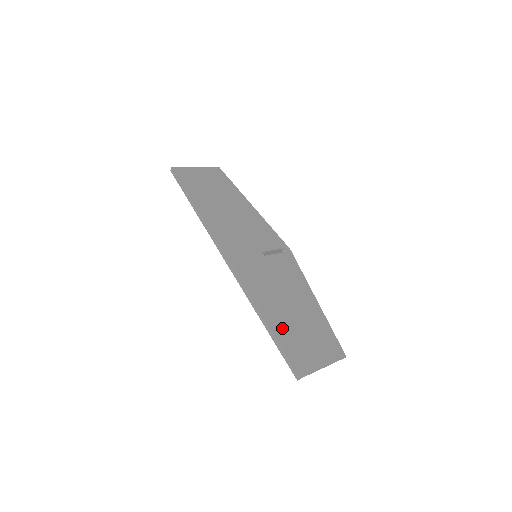
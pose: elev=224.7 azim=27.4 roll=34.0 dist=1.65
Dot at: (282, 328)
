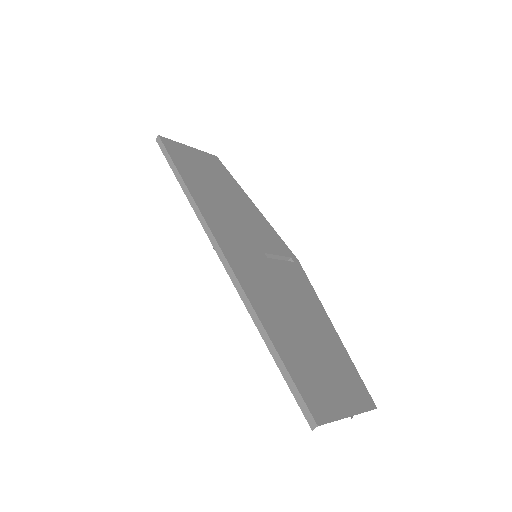
Dot at: (290, 349)
